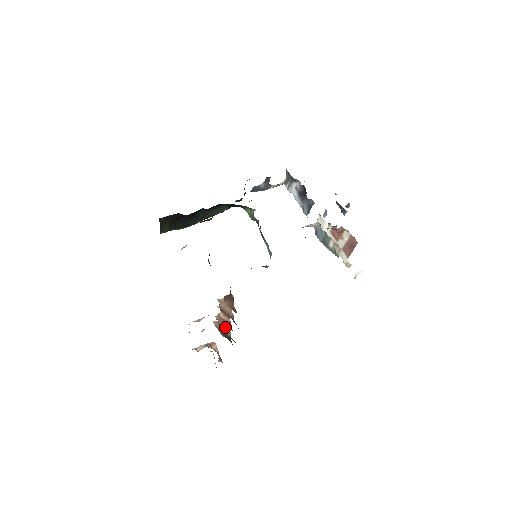
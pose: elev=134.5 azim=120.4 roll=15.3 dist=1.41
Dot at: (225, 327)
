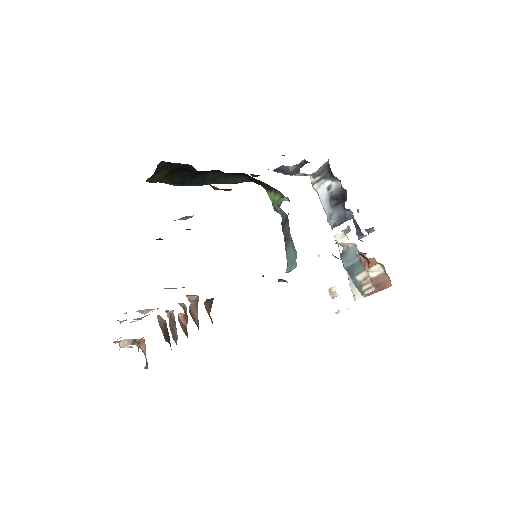
Dot at: (174, 330)
